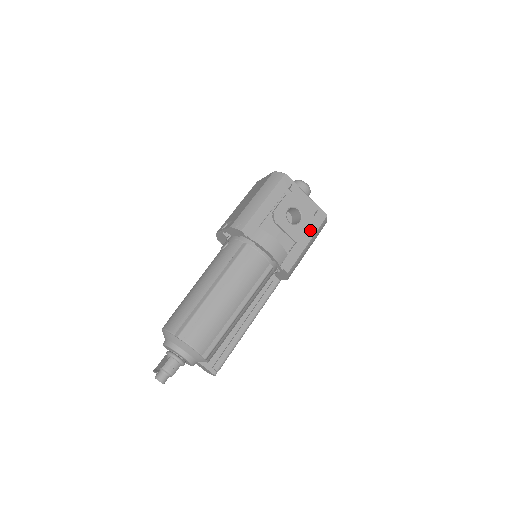
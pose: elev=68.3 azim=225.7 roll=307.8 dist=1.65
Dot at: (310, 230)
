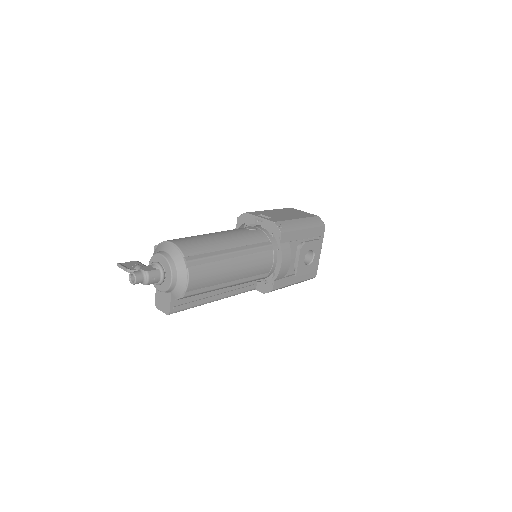
Dot at: (303, 276)
